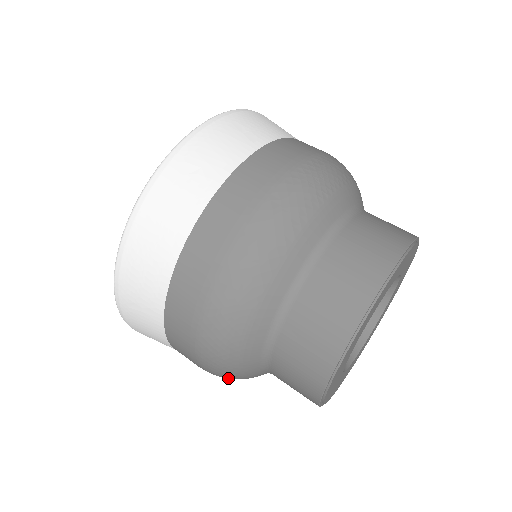
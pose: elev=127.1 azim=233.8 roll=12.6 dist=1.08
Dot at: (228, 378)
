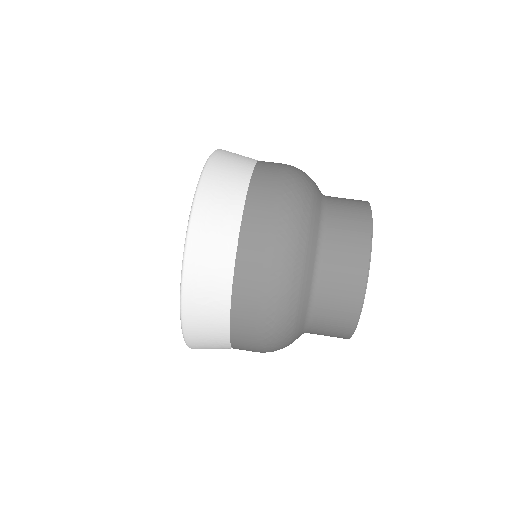
Dot at: occluded
